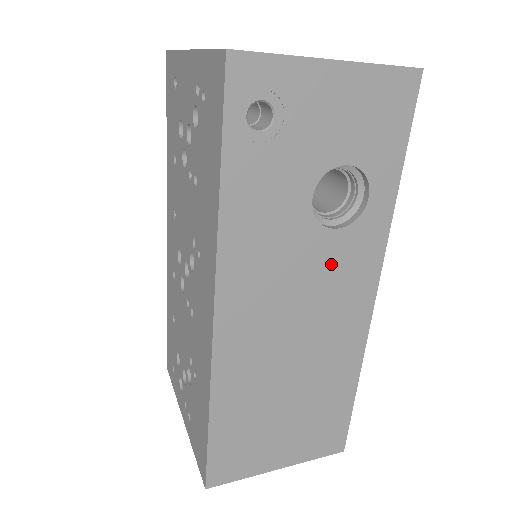
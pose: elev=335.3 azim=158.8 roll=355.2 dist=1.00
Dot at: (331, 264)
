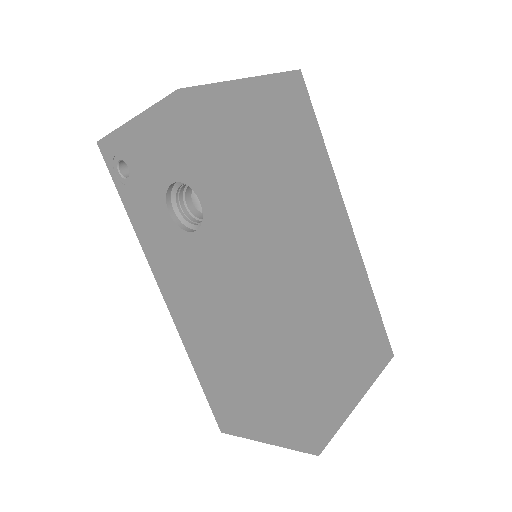
Dot at: (205, 260)
